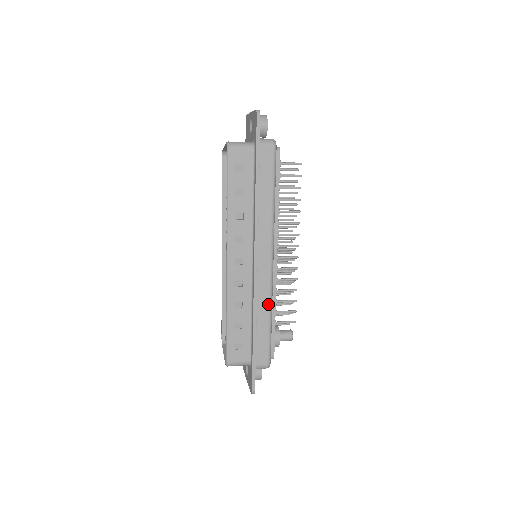
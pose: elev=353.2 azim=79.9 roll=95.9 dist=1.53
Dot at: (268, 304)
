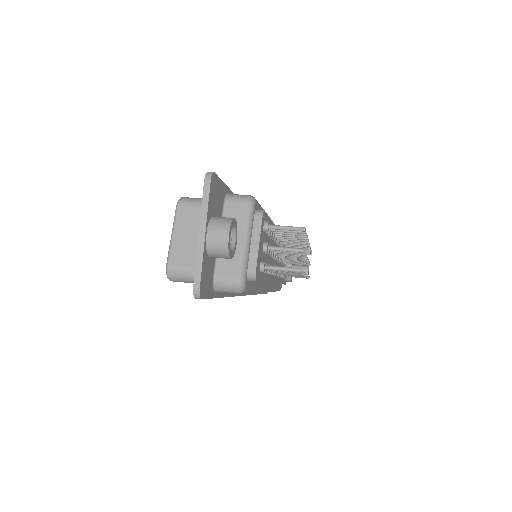
Dot at: occluded
